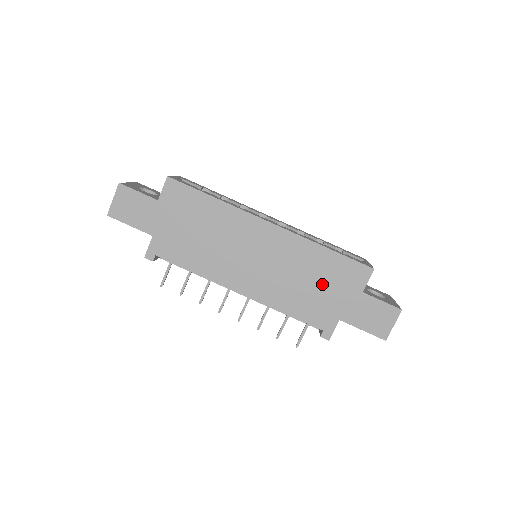
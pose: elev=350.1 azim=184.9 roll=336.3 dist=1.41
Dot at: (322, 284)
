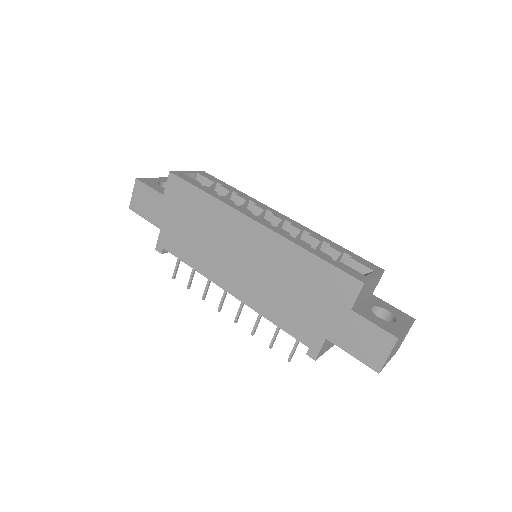
Dot at: (307, 294)
